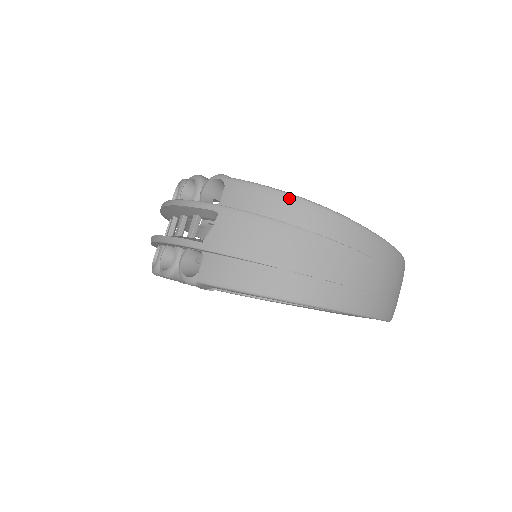
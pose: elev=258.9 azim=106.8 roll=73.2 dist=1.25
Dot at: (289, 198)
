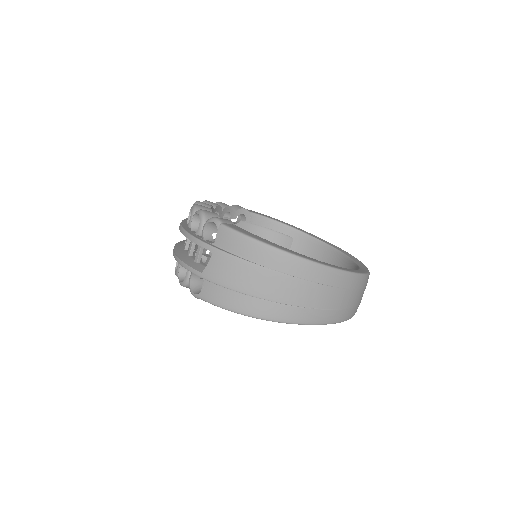
Dot at: (262, 246)
